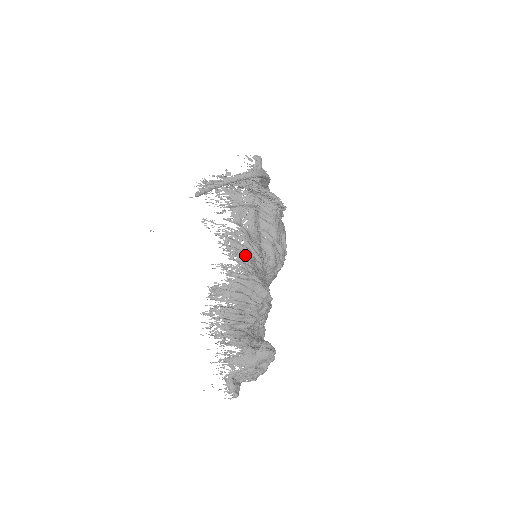
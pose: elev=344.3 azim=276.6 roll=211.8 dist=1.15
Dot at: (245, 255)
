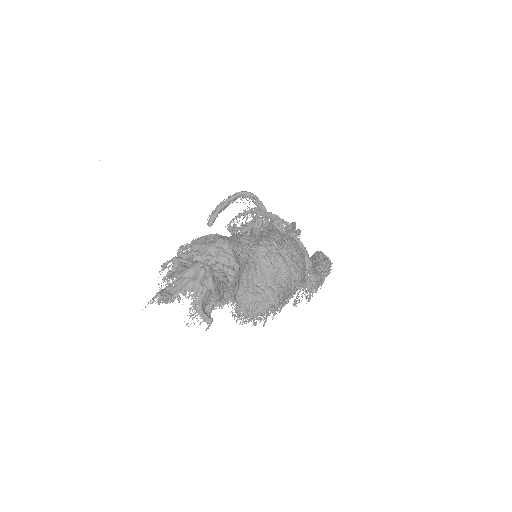
Dot at: occluded
